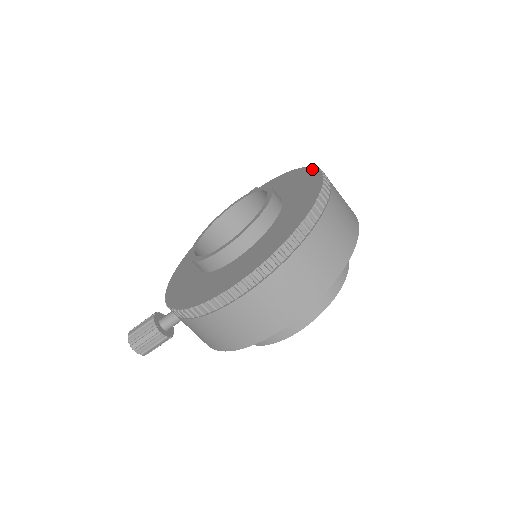
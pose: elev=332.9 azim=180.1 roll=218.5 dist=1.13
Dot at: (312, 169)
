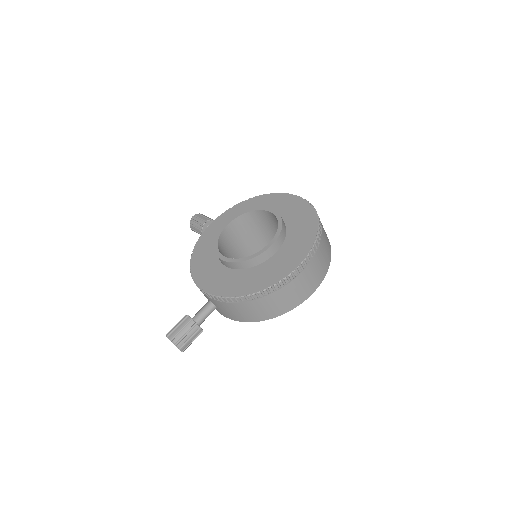
Dot at: (281, 194)
